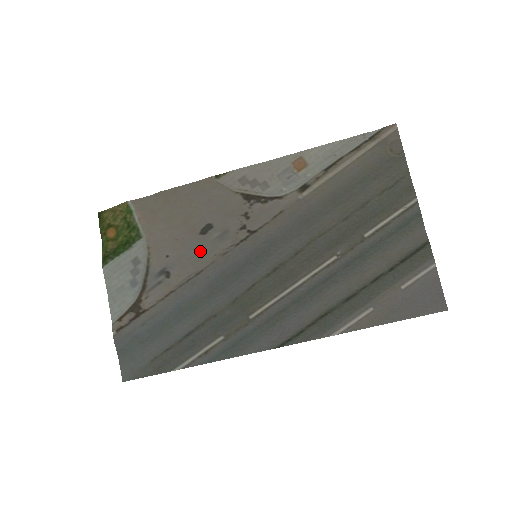
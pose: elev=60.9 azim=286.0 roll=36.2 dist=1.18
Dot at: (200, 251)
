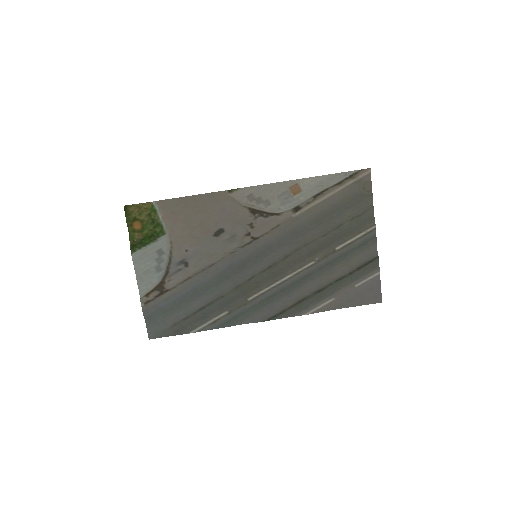
Dot at: (213, 248)
